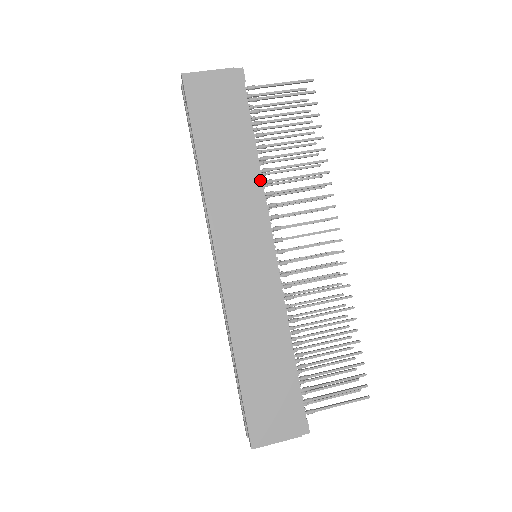
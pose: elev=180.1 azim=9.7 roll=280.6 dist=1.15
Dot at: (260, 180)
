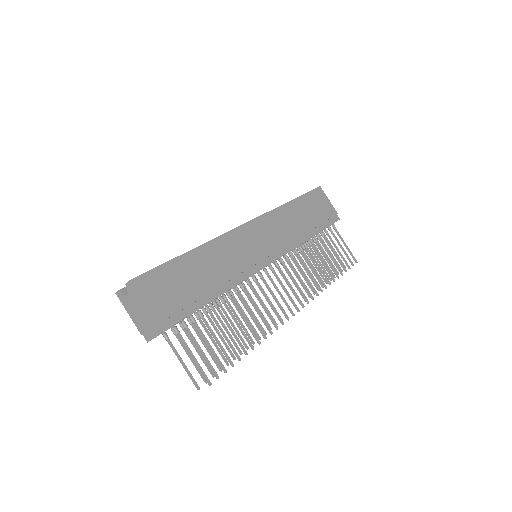
Dot at: (301, 241)
